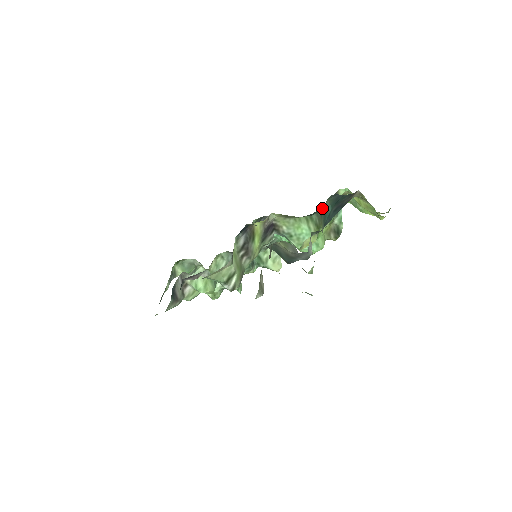
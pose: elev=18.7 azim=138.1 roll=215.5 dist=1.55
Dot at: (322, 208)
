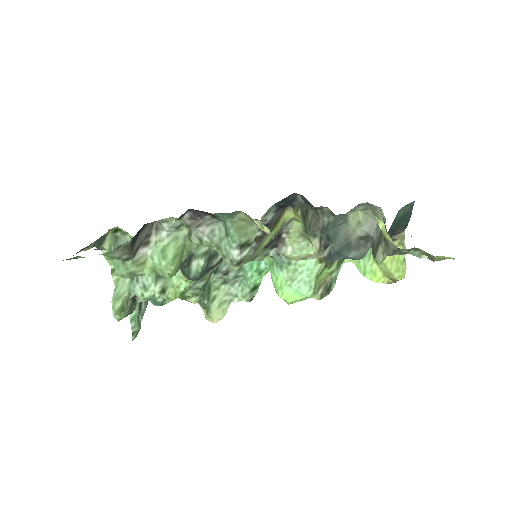
Dot at: occluded
